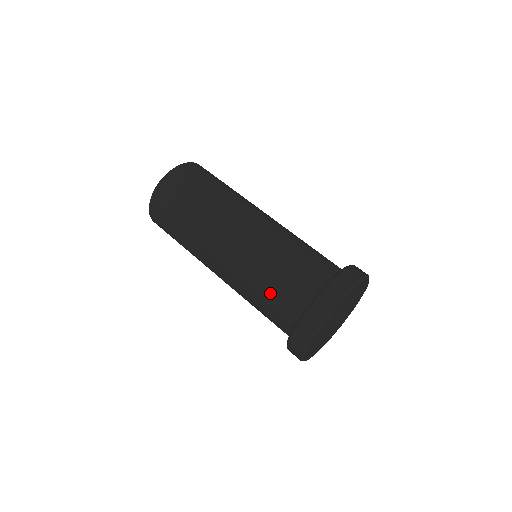
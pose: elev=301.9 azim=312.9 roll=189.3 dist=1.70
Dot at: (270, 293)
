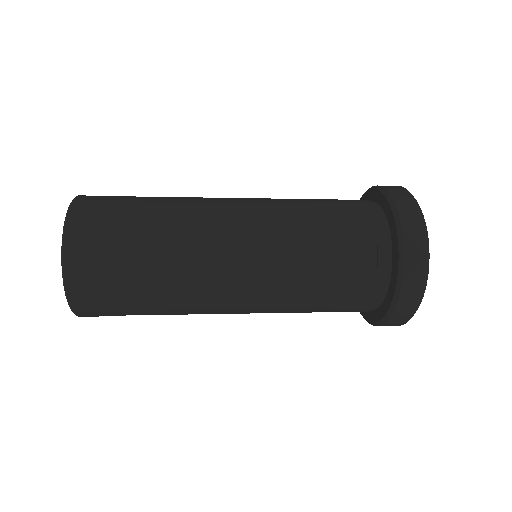
Dot at: (335, 223)
